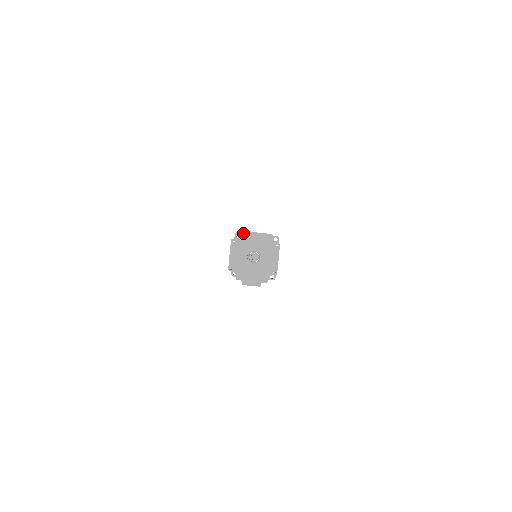
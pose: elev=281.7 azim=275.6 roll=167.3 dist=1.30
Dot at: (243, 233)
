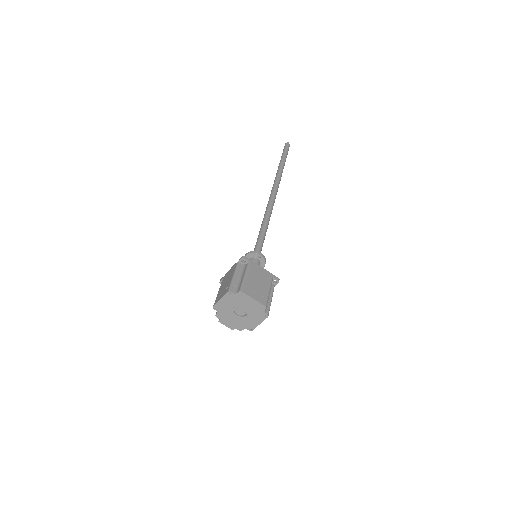
Dot at: (242, 293)
